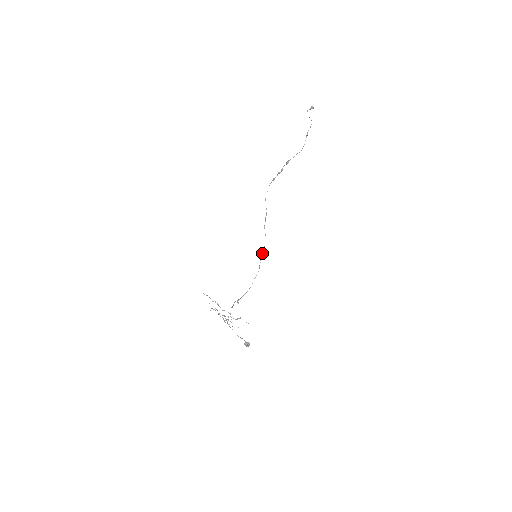
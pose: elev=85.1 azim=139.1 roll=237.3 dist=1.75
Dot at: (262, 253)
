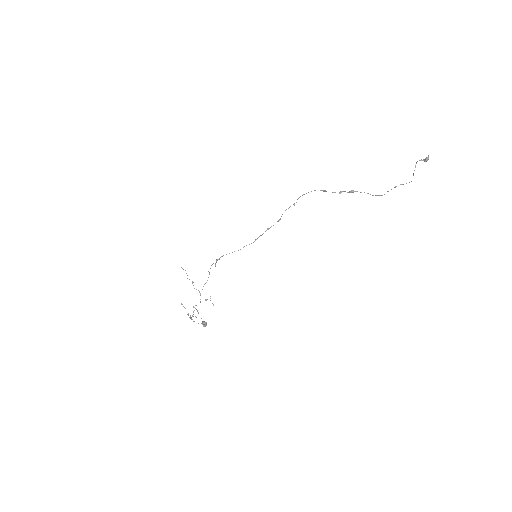
Dot at: occluded
